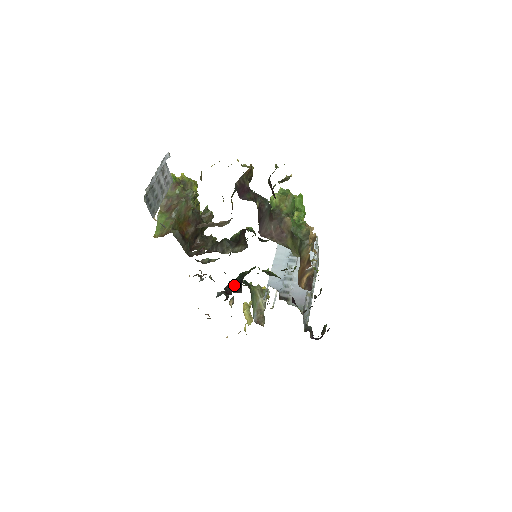
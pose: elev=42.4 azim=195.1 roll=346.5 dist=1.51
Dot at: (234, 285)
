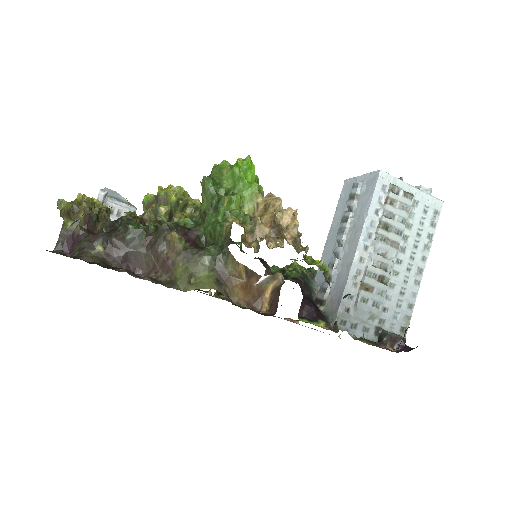
Dot at: occluded
